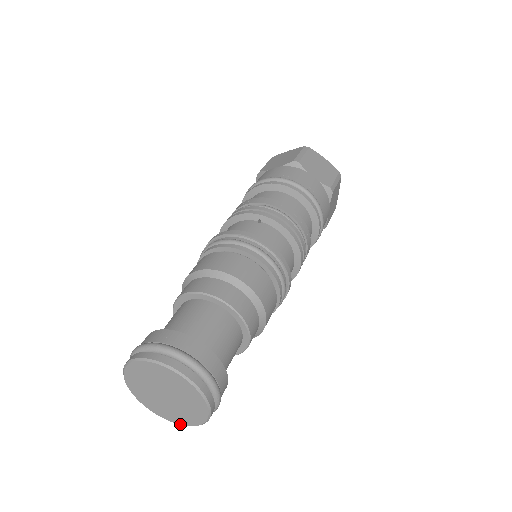
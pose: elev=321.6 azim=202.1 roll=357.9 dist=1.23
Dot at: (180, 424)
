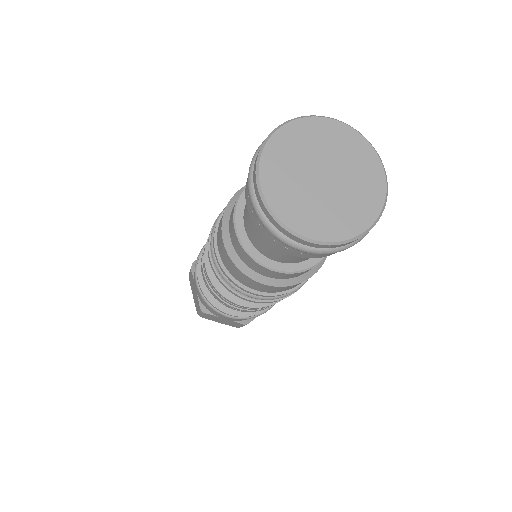
Dot at: (295, 230)
